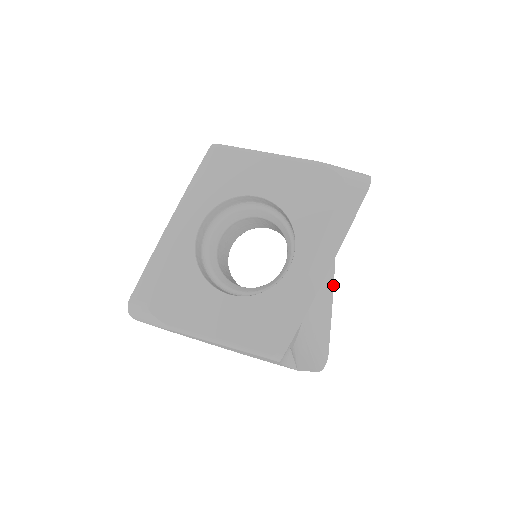
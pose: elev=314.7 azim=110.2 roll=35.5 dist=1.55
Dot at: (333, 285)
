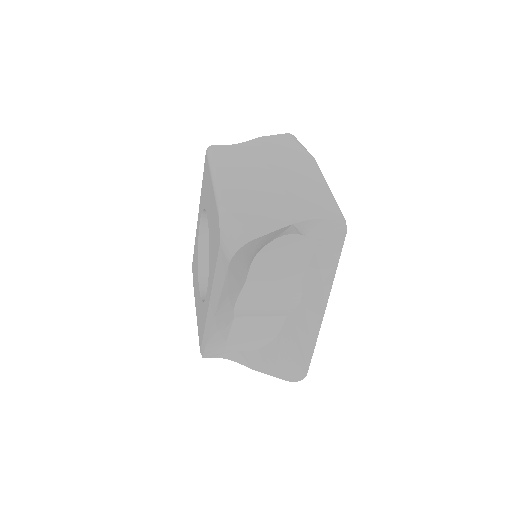
Dot at: (323, 316)
